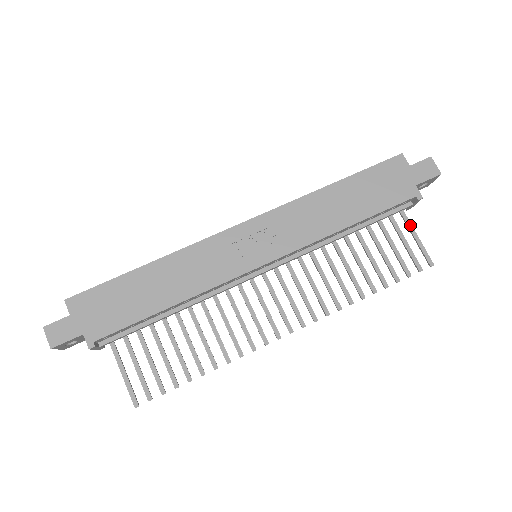
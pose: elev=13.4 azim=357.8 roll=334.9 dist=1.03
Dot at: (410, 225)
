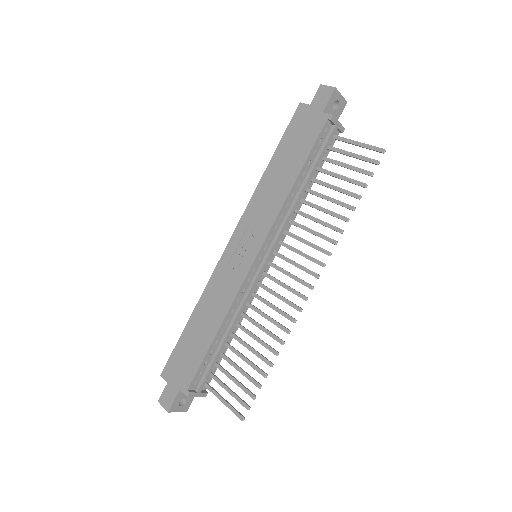
Dot at: (348, 140)
